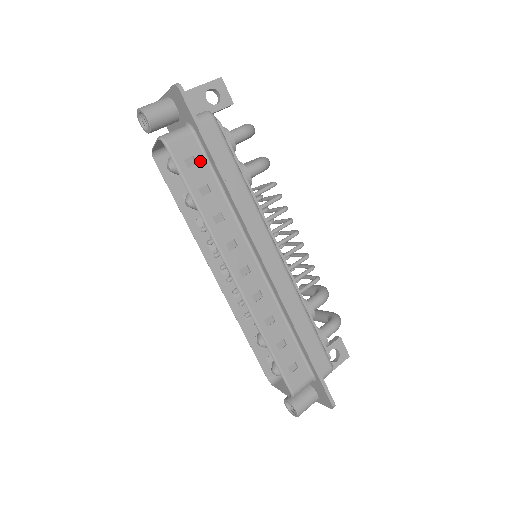
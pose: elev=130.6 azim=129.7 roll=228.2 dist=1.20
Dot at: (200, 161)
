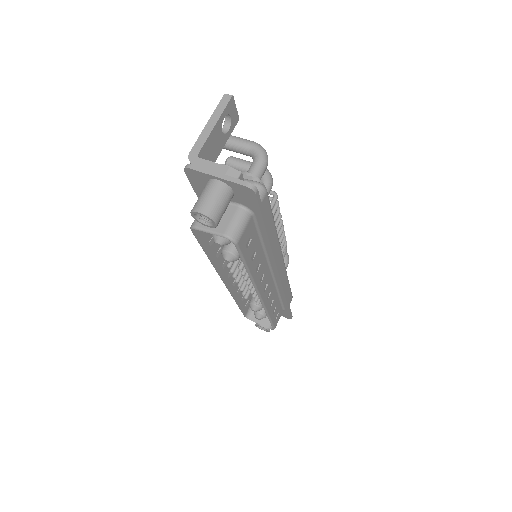
Dot at: (253, 235)
